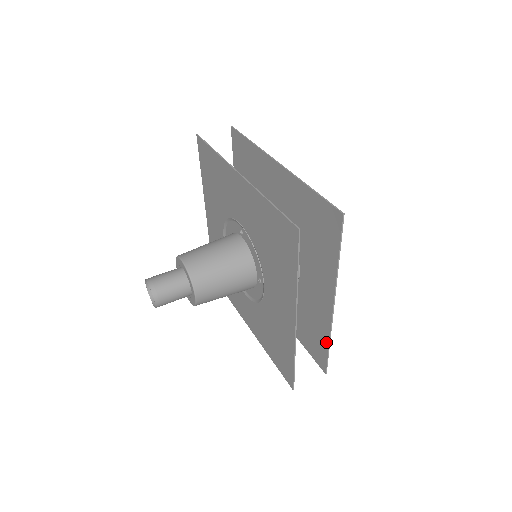
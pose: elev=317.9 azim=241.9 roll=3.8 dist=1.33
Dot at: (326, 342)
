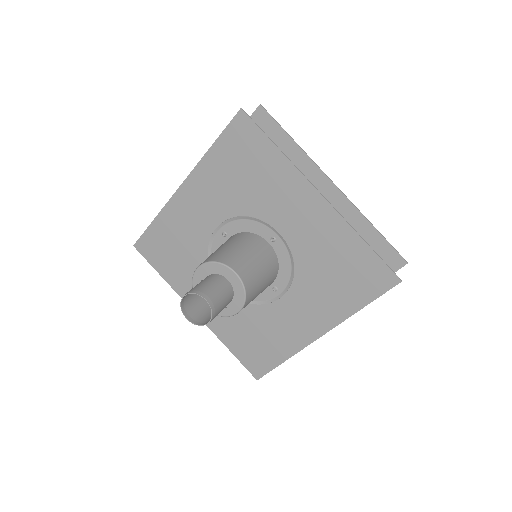
Dot at: (369, 229)
